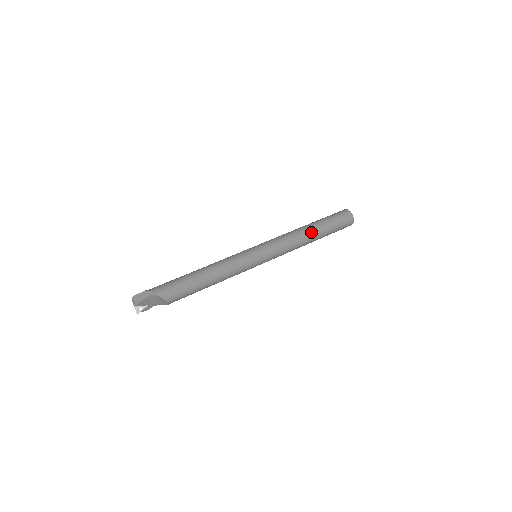
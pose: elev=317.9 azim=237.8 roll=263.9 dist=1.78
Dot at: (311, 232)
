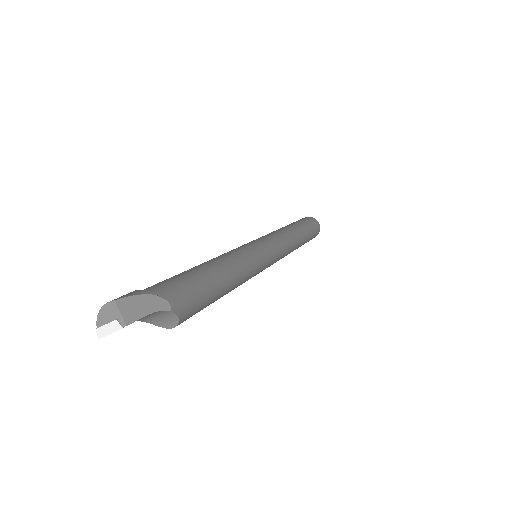
Dot at: (301, 241)
